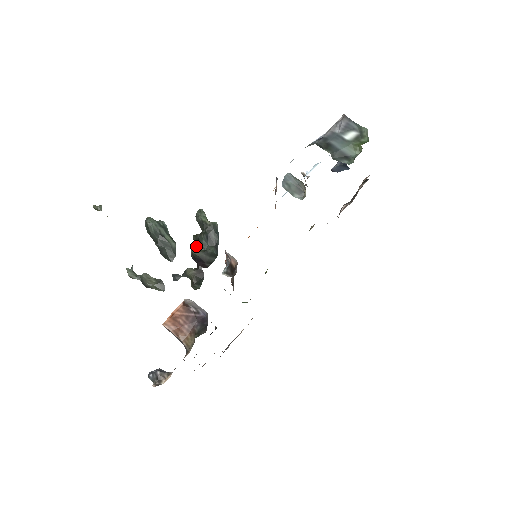
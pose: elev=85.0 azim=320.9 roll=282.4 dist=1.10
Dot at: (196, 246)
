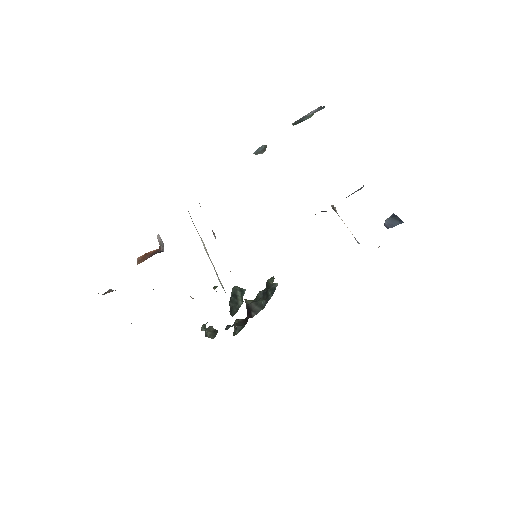
Dot at: occluded
